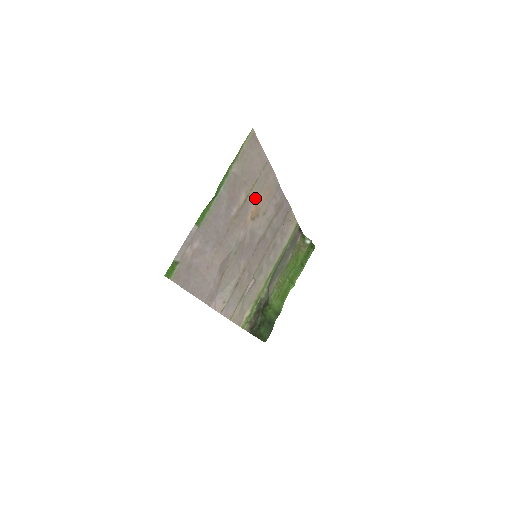
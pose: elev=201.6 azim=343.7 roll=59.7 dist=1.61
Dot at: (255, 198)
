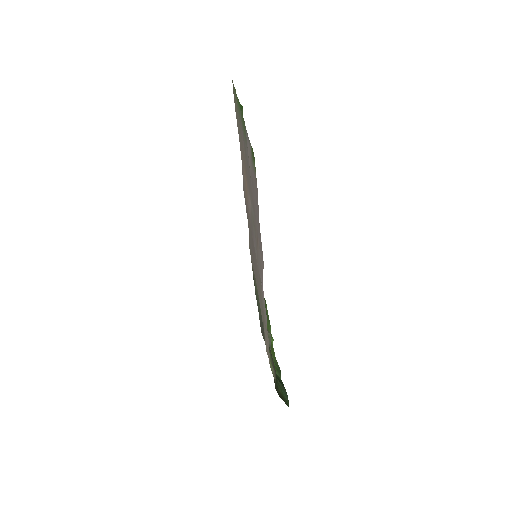
Dot at: (244, 169)
